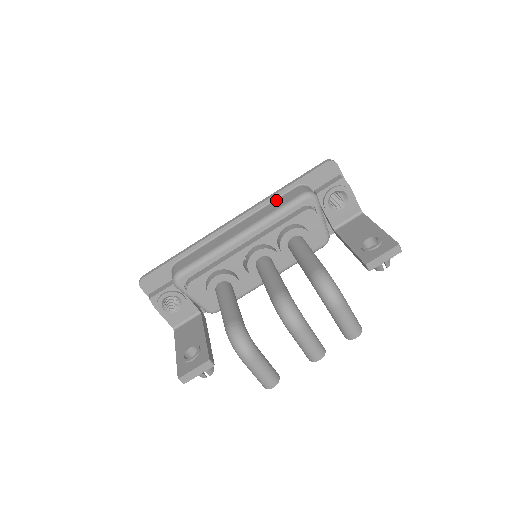
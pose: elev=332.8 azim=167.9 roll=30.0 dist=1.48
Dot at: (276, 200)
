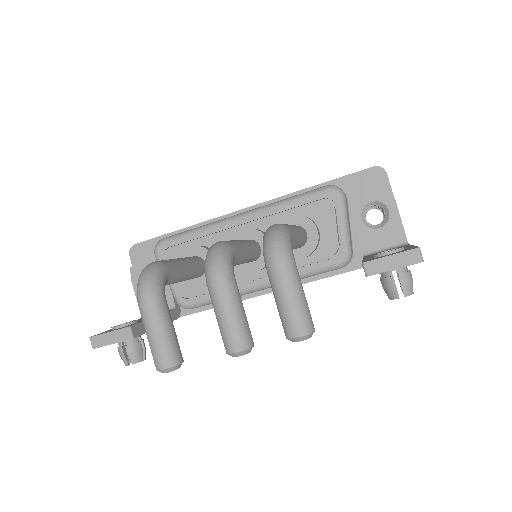
Dot at: occluded
